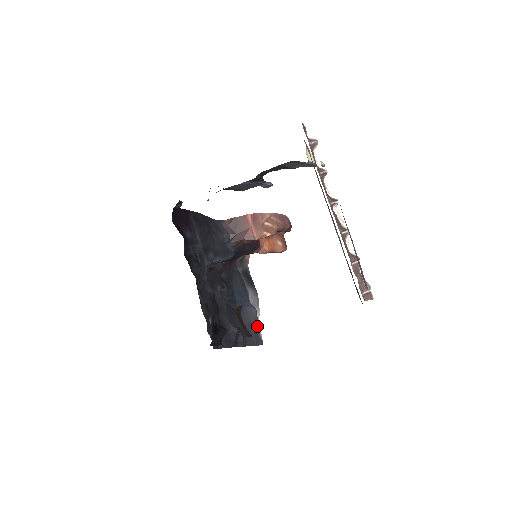
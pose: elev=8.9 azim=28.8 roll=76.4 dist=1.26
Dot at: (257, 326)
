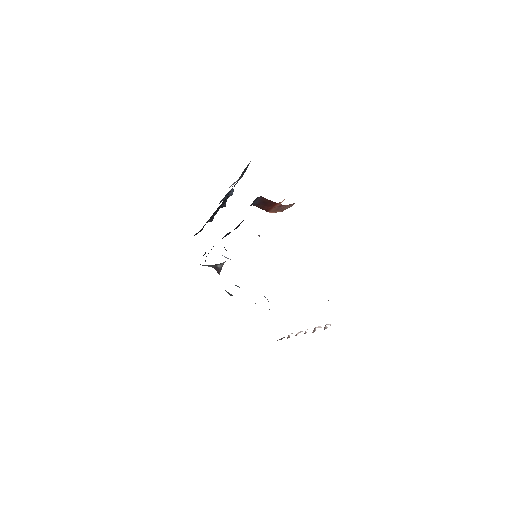
Dot at: occluded
